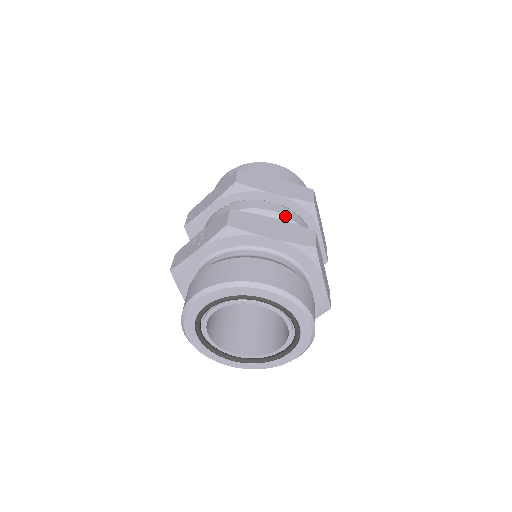
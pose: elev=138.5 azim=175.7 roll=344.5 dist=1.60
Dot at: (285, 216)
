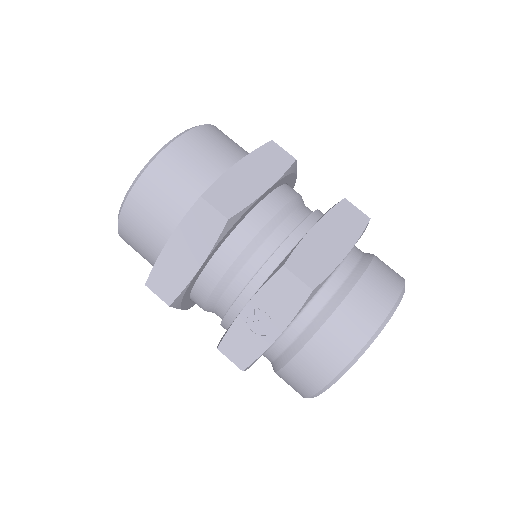
Dot at: (289, 203)
